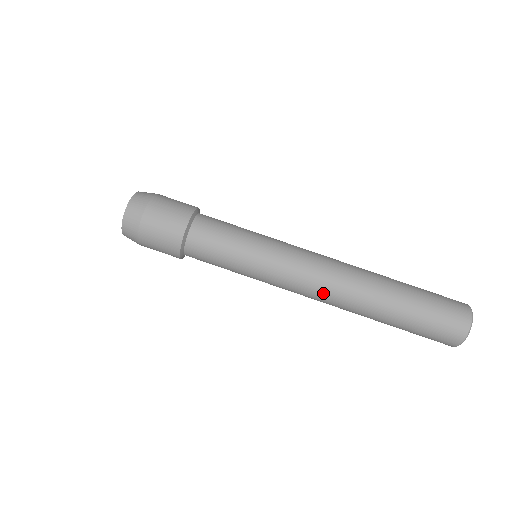
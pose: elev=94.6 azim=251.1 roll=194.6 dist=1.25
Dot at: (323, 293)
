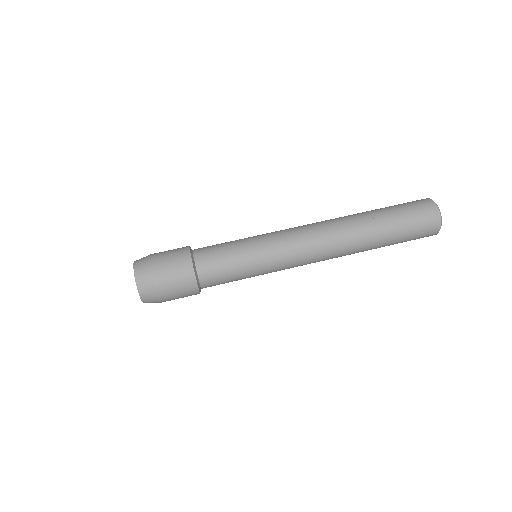
Dot at: (324, 251)
